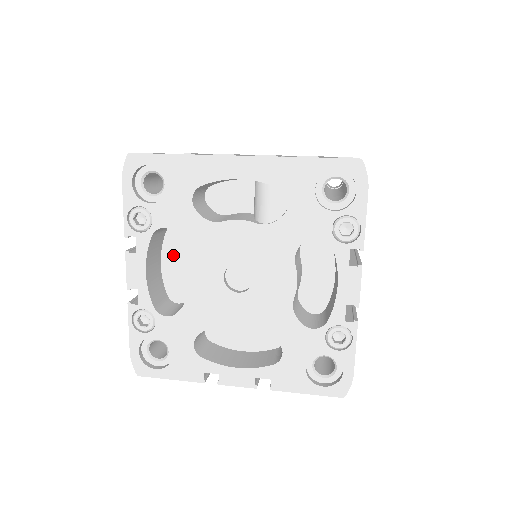
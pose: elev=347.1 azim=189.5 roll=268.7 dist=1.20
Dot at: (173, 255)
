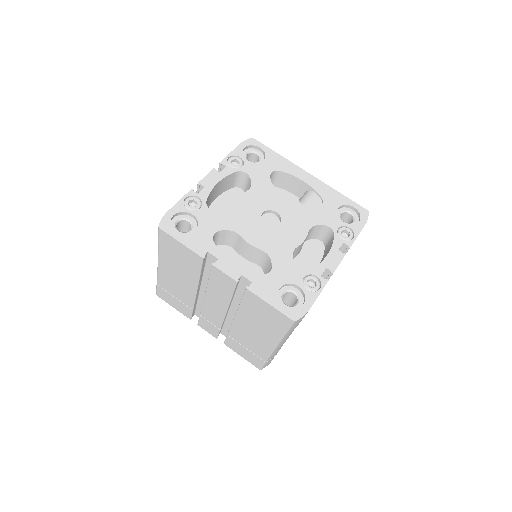
Dot at: (227, 200)
